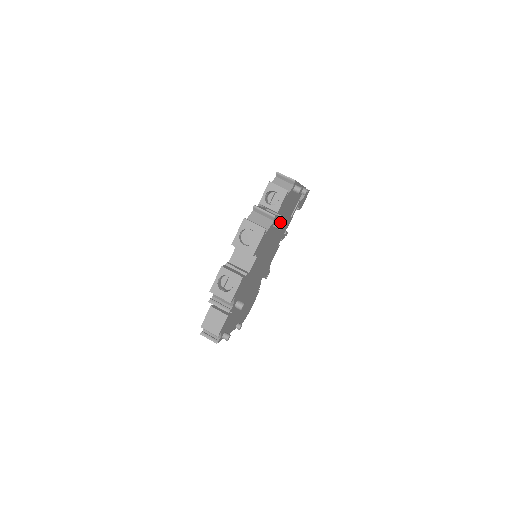
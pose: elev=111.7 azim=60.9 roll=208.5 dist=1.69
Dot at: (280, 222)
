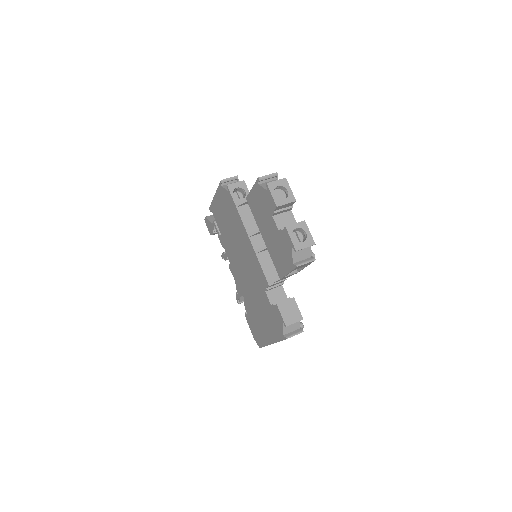
Dot at: occluded
